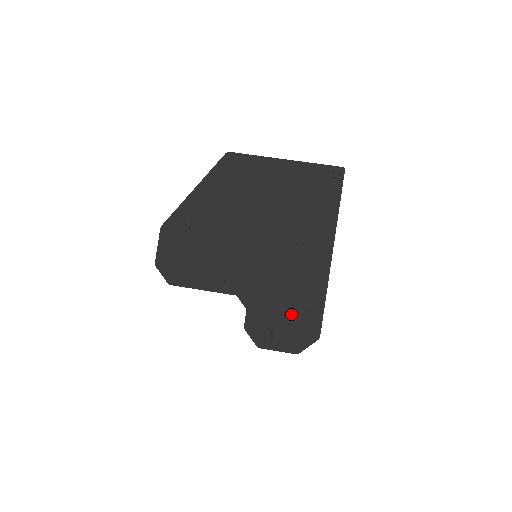
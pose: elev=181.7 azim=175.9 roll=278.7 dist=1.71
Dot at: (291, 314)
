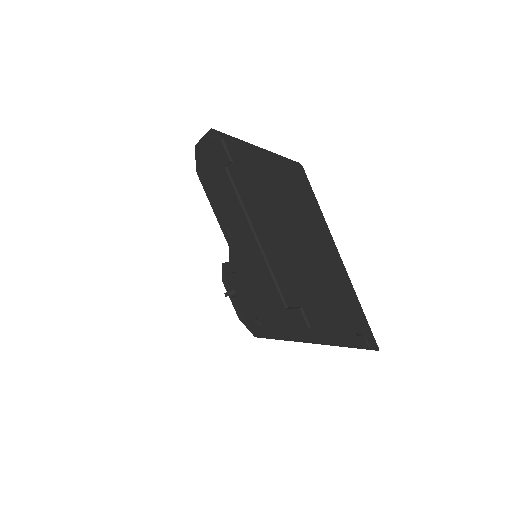
Dot at: (248, 308)
